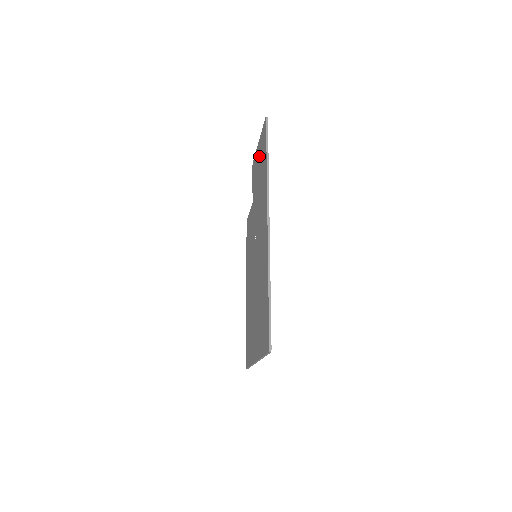
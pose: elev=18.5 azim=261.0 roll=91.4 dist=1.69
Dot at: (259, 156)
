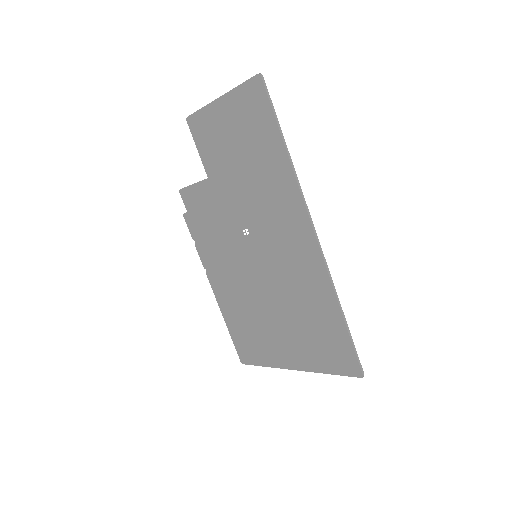
Dot at: (233, 123)
